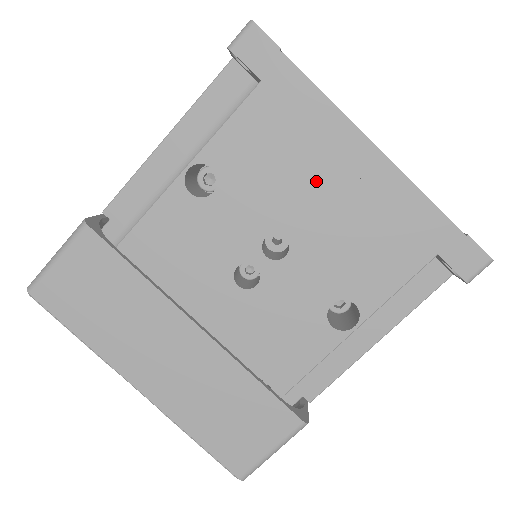
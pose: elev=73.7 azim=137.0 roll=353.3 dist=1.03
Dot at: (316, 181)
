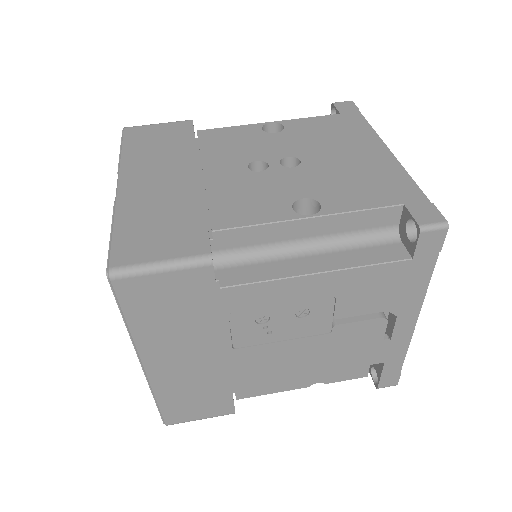
Dot at: (341, 149)
